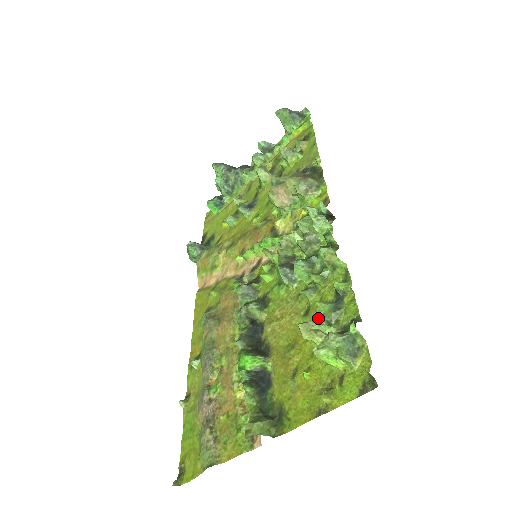
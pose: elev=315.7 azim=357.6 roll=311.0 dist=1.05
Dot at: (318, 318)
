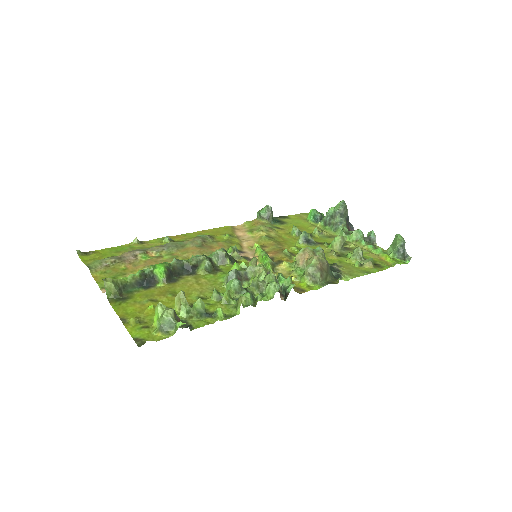
Dot at: occluded
